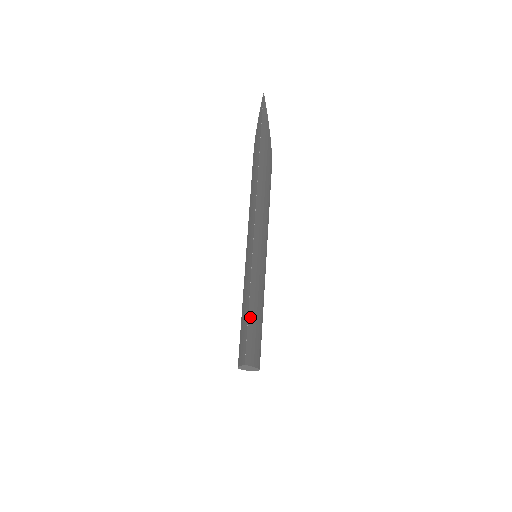
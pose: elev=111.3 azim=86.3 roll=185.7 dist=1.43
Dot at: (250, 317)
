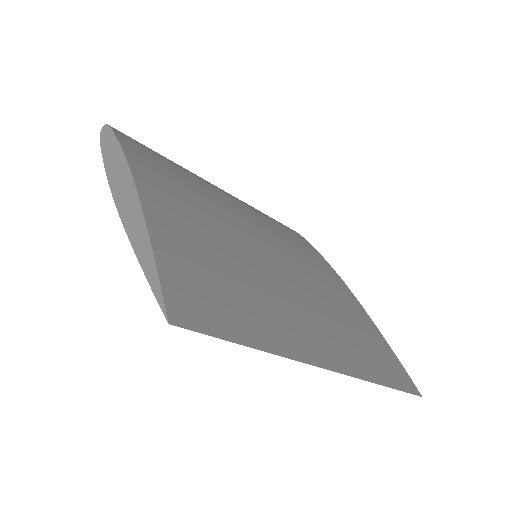
Dot at: (389, 376)
